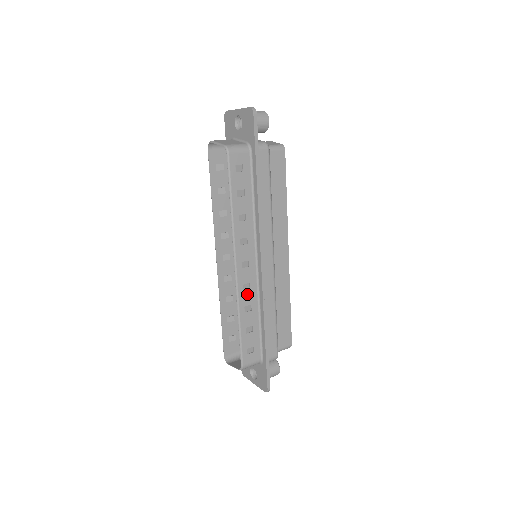
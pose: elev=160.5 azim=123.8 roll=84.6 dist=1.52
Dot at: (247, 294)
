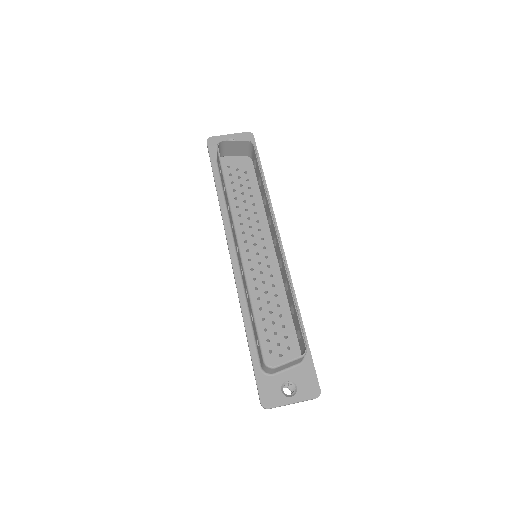
Dot at: occluded
